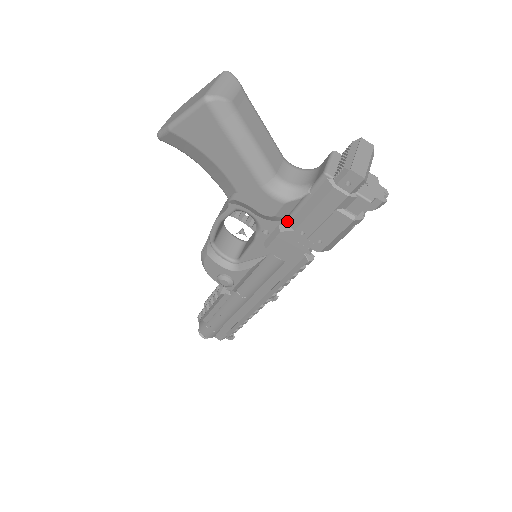
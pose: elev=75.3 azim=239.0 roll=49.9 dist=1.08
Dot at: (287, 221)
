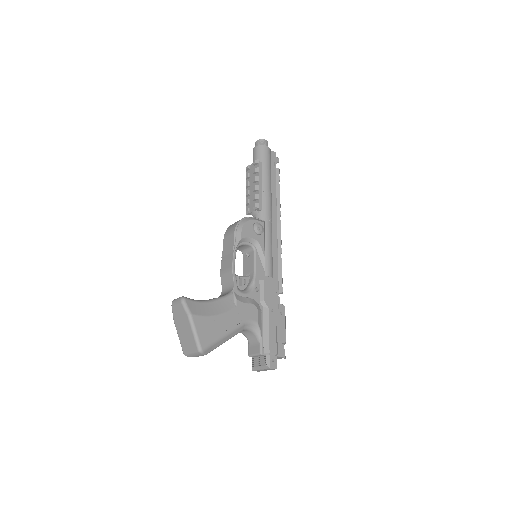
Dot at: occluded
